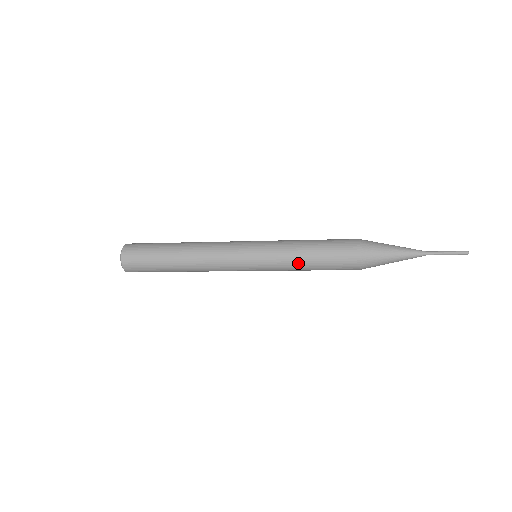
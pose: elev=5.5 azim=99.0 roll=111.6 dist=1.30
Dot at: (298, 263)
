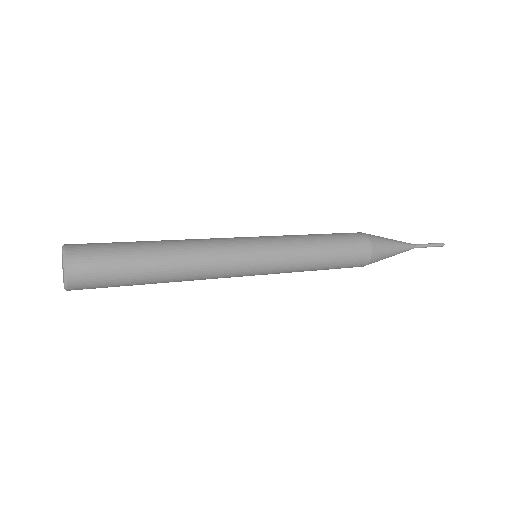
Dot at: occluded
